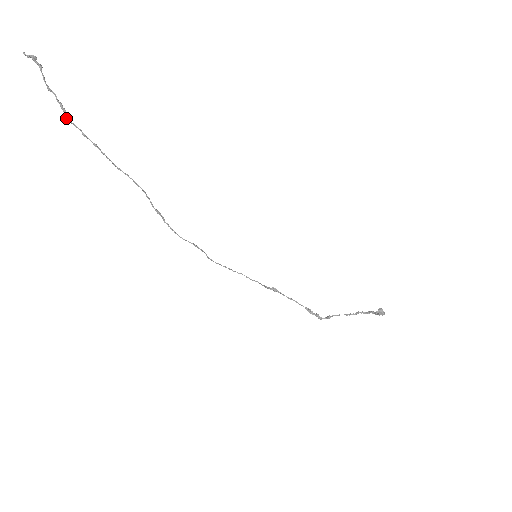
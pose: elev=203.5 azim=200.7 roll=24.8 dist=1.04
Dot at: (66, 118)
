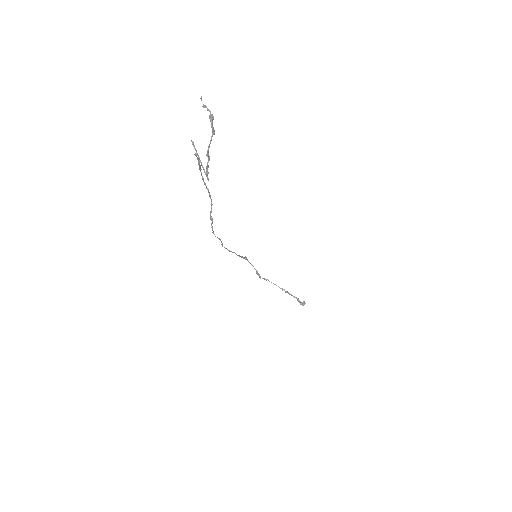
Dot at: (191, 141)
